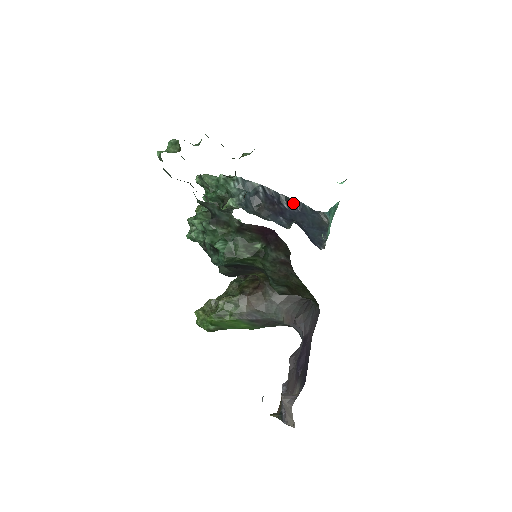
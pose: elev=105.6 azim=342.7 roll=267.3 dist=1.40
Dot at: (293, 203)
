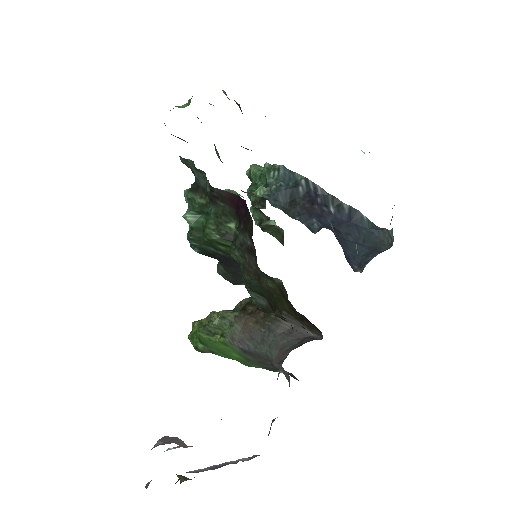
Dot at: (344, 209)
